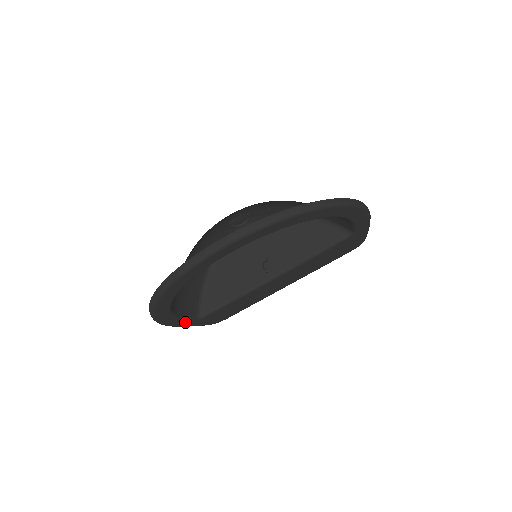
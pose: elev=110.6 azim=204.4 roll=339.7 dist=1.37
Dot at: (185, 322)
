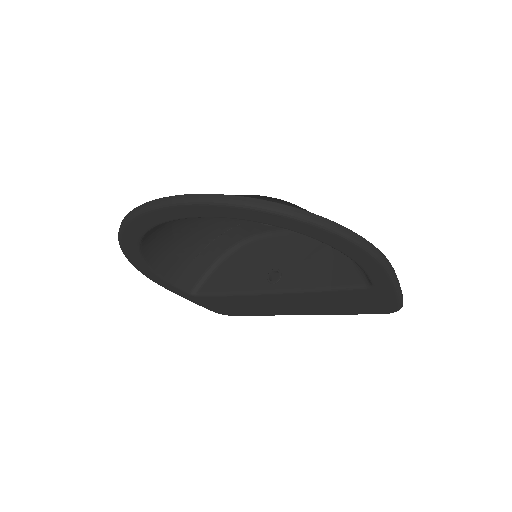
Dot at: (175, 289)
